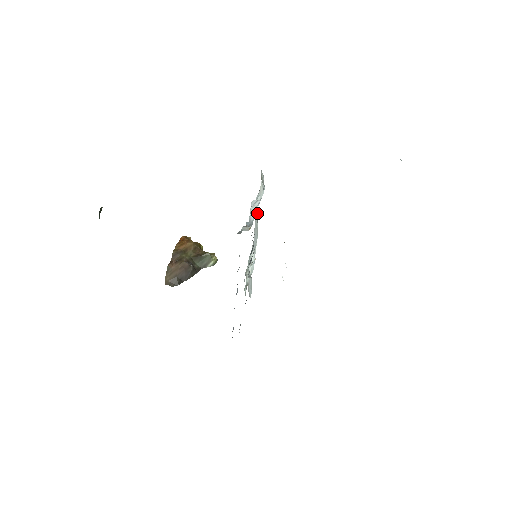
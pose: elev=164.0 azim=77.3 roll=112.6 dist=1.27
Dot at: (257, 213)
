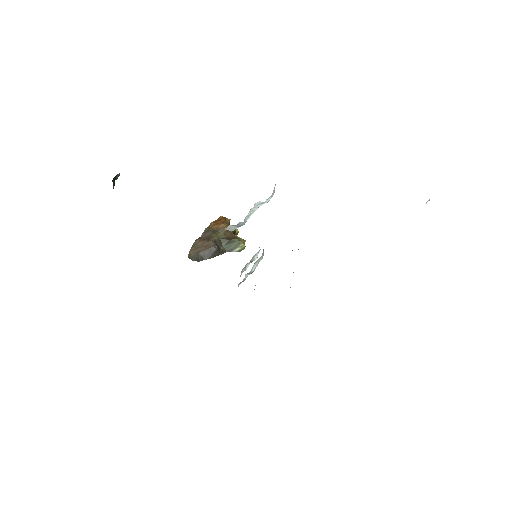
Dot at: occluded
